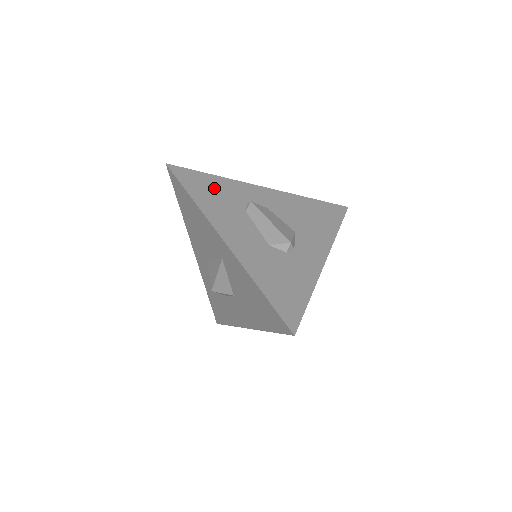
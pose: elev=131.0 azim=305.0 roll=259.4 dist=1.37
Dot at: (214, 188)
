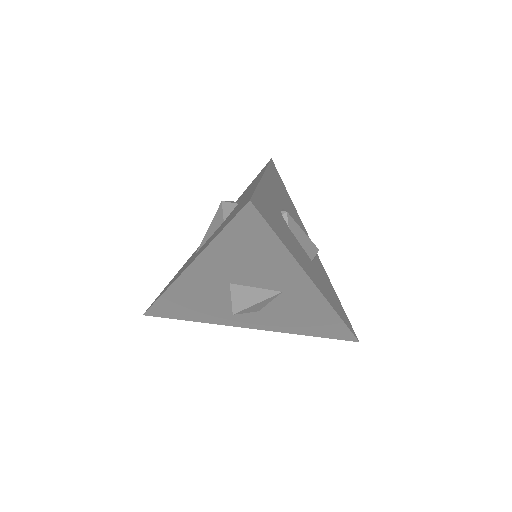
Dot at: (272, 211)
